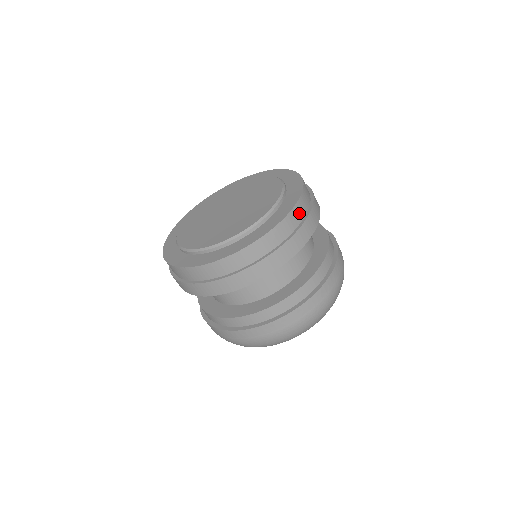
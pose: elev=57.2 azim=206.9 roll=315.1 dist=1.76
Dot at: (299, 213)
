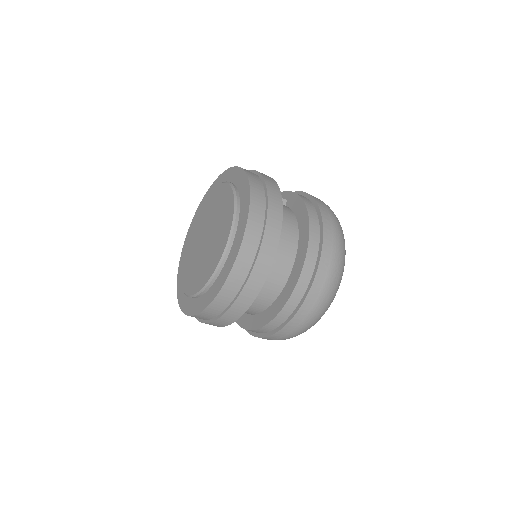
Dot at: (256, 225)
